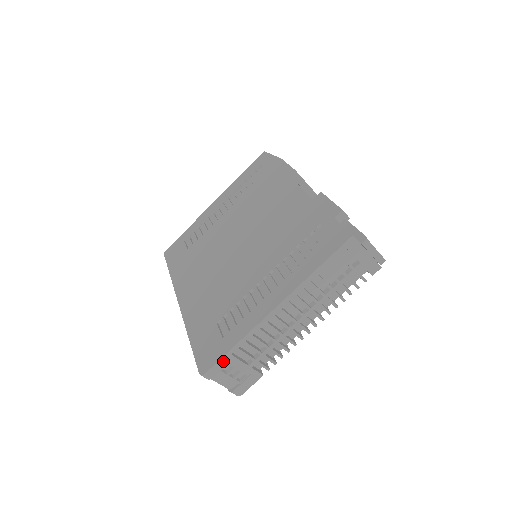
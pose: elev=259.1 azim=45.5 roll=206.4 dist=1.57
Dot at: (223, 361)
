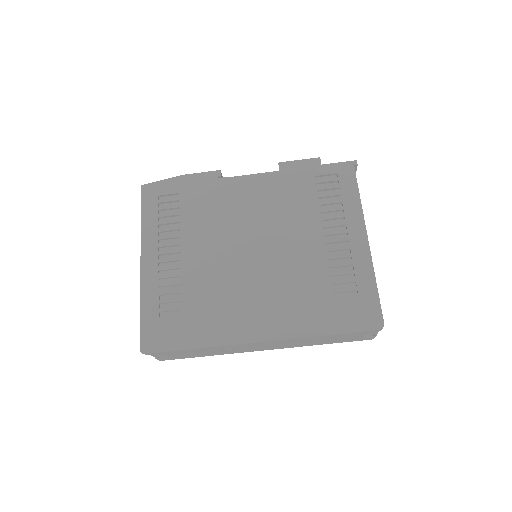
Dot at: (379, 304)
